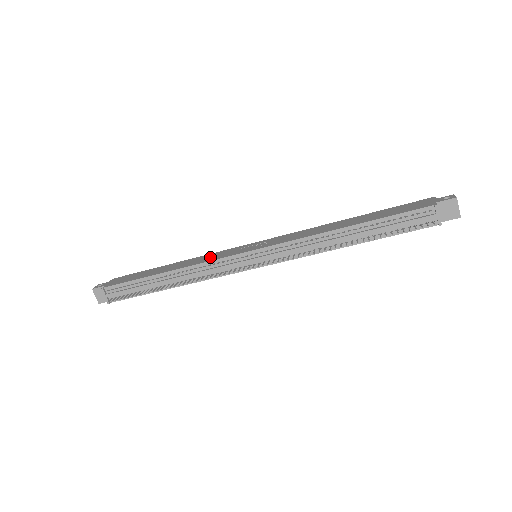
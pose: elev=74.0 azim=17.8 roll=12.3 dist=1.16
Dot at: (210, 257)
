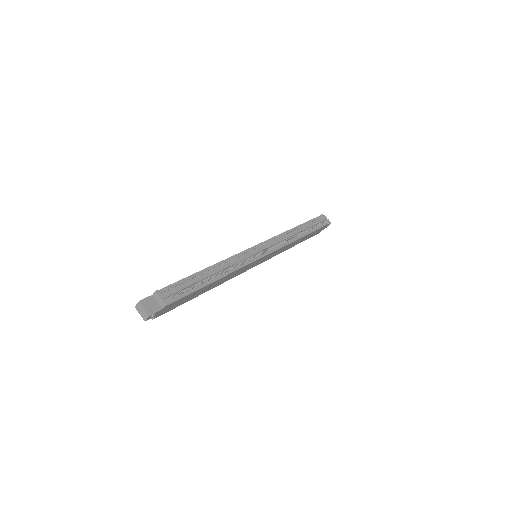
Dot at: occluded
